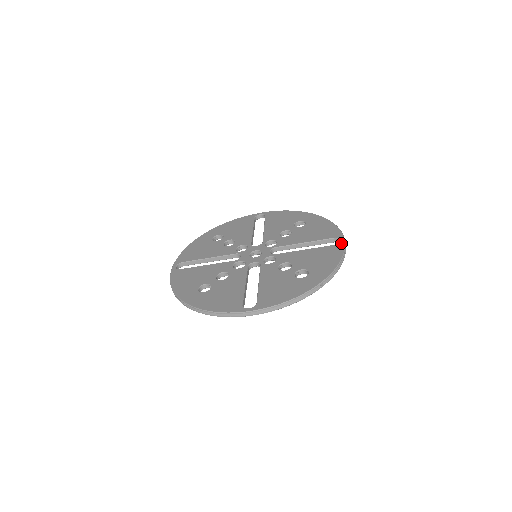
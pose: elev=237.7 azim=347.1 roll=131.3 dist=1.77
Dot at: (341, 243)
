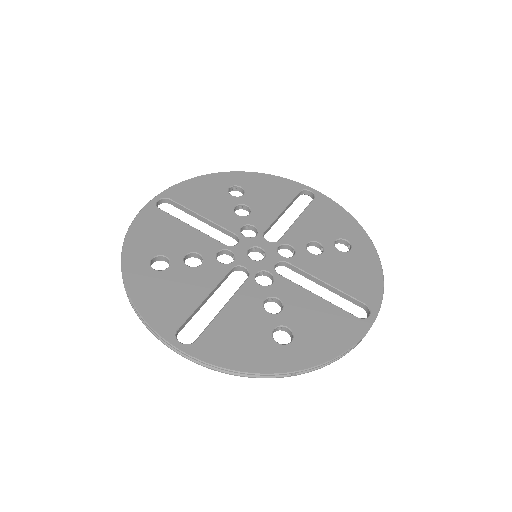
Dot at: (367, 321)
